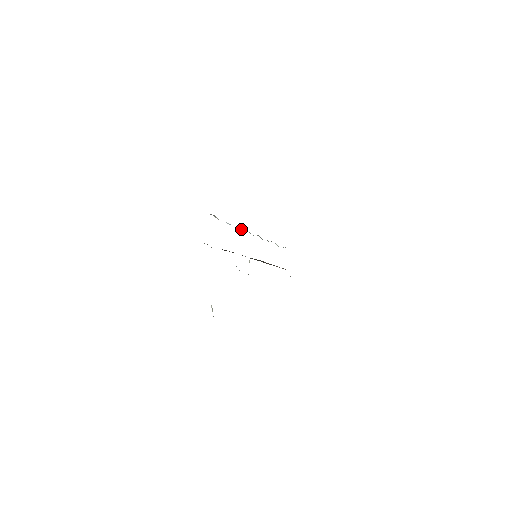
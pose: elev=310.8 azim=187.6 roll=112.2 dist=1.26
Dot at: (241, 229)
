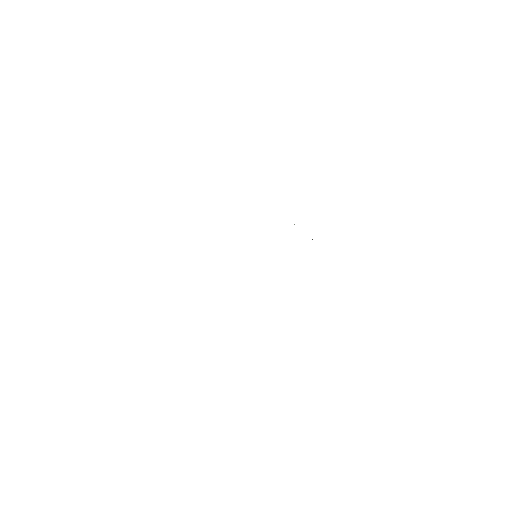
Dot at: occluded
